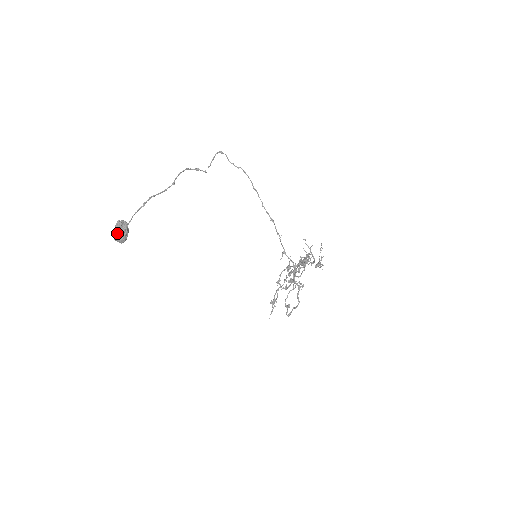
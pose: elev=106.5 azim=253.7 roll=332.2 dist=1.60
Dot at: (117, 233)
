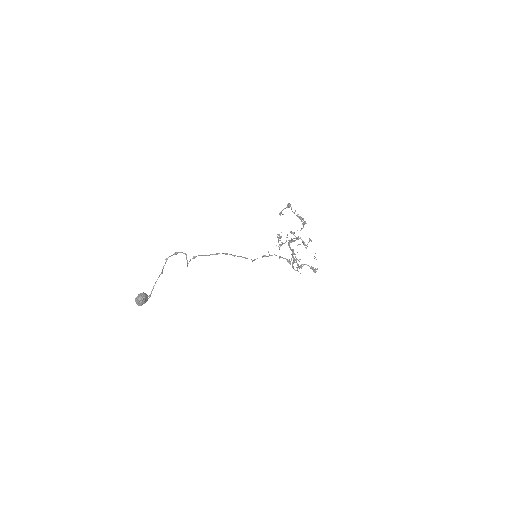
Dot at: occluded
